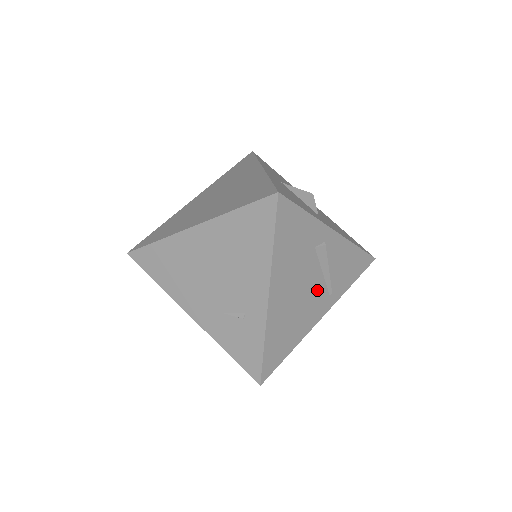
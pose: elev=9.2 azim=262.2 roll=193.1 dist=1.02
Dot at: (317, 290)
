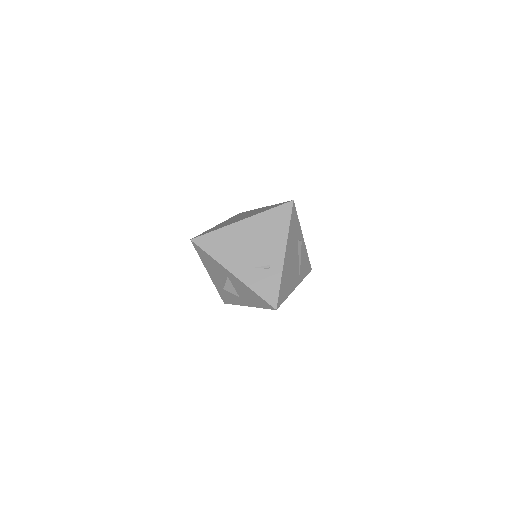
Dot at: (296, 267)
